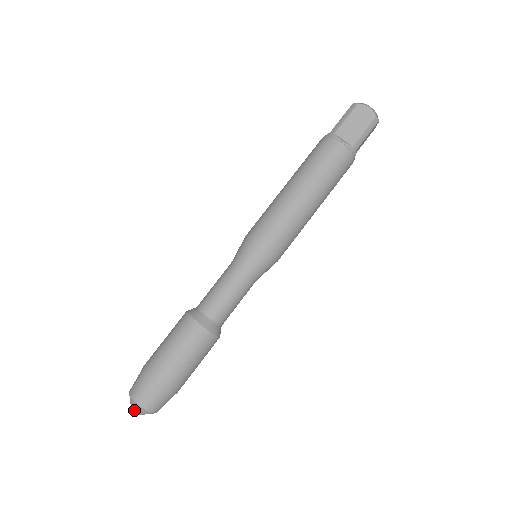
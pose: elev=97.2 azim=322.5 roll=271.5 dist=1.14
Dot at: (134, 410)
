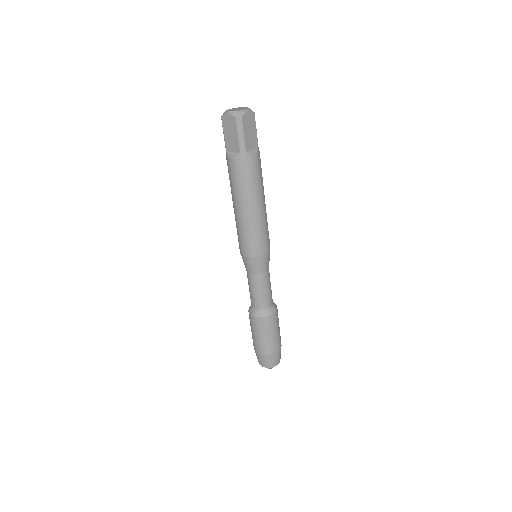
Dot at: occluded
